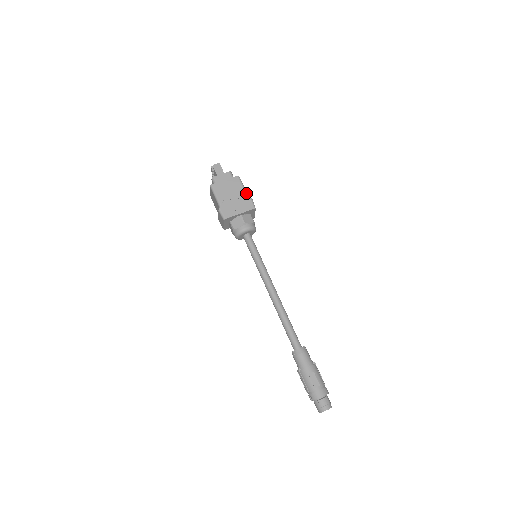
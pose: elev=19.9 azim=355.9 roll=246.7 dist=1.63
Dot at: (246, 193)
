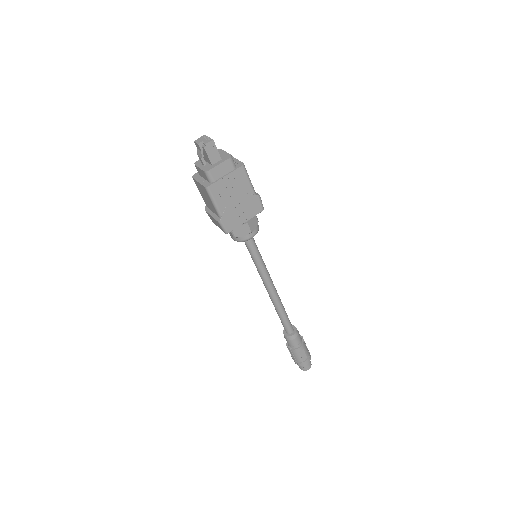
Dot at: (253, 190)
